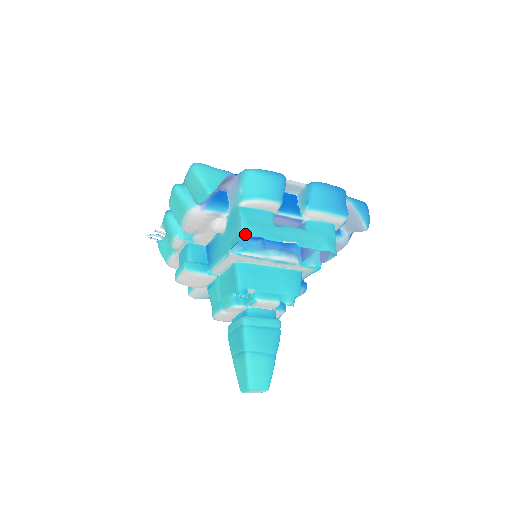
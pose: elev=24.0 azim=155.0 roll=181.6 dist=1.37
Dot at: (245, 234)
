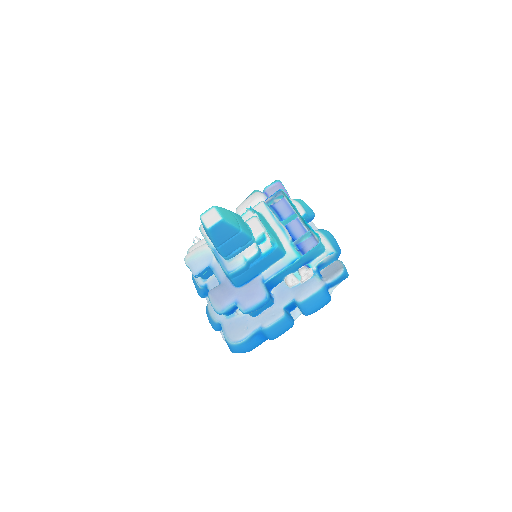
Dot at: (283, 190)
